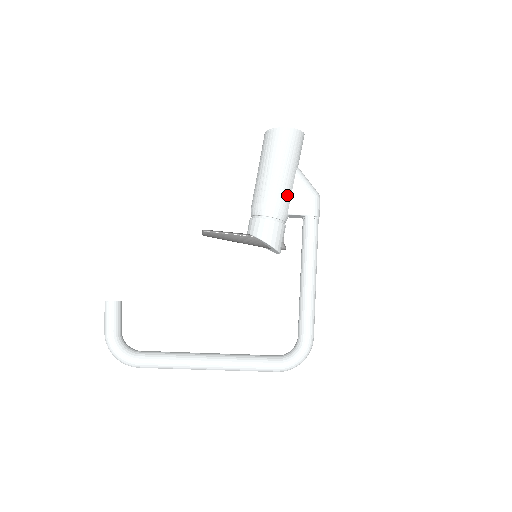
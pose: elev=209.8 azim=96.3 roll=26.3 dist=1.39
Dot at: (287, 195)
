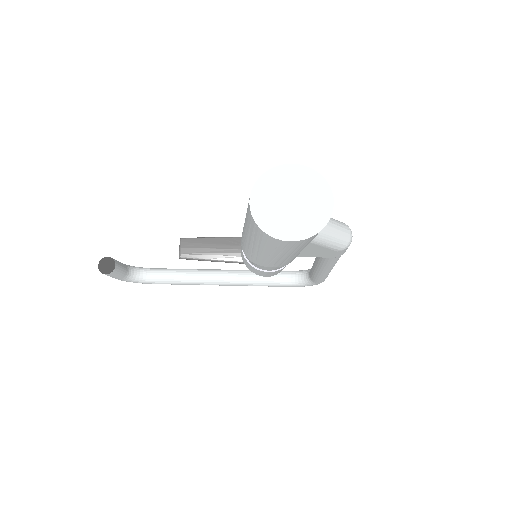
Dot at: (293, 259)
